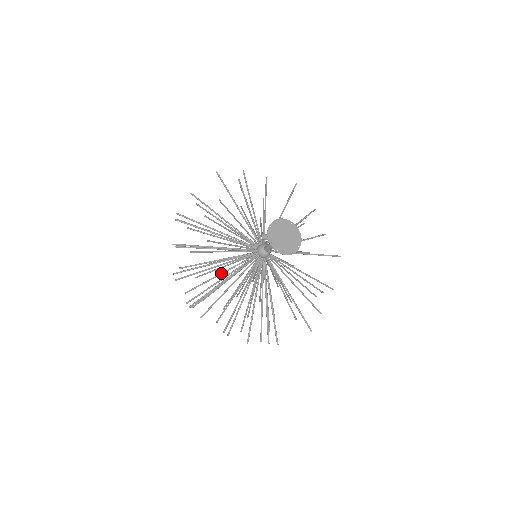
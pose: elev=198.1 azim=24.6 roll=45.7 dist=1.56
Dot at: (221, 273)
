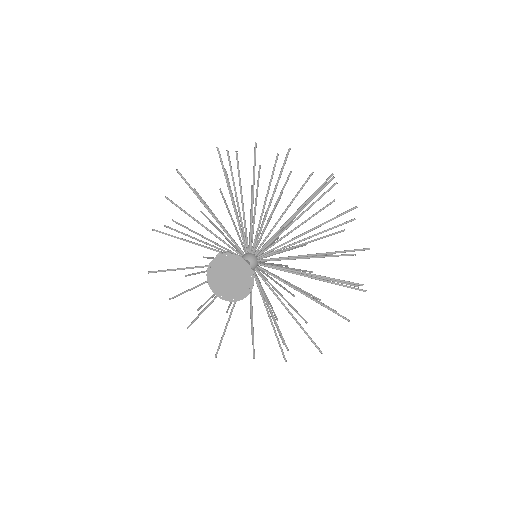
Dot at: (221, 232)
